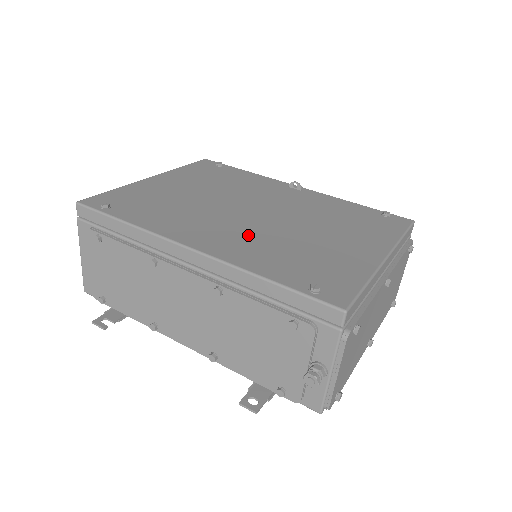
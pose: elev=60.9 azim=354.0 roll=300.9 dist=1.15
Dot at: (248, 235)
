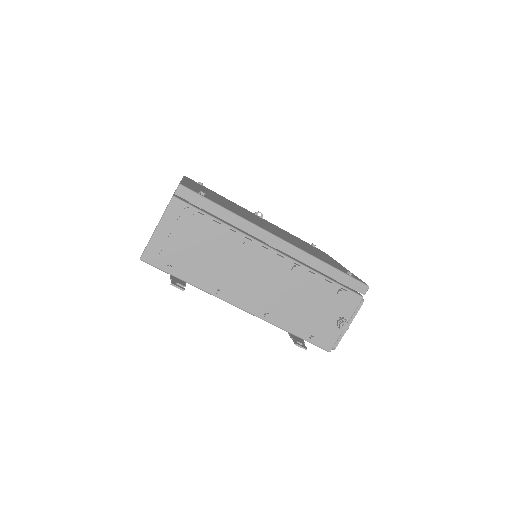
Dot at: occluded
